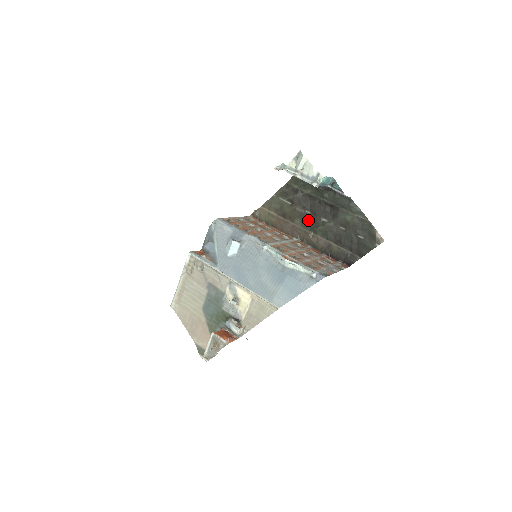
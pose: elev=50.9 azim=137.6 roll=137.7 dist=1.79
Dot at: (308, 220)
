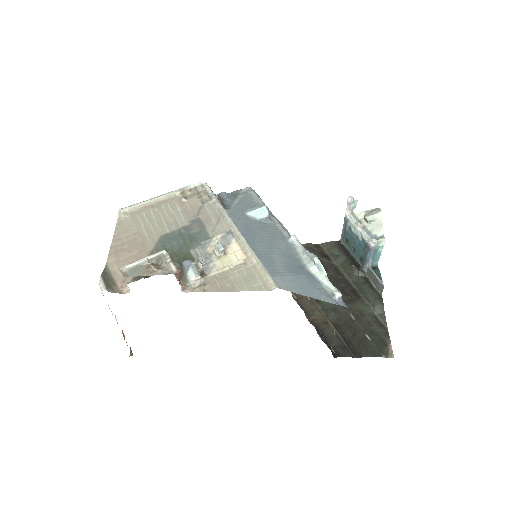
Dot at: occluded
